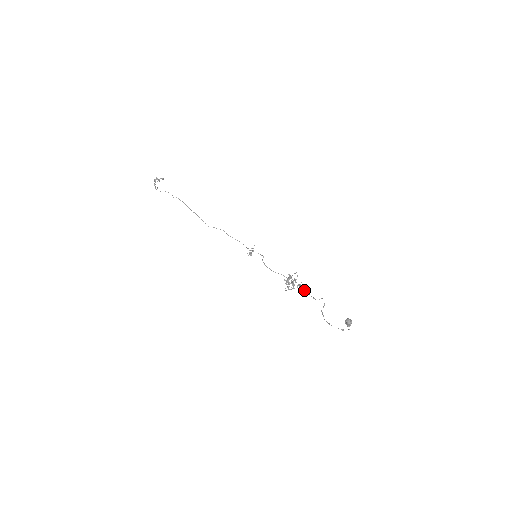
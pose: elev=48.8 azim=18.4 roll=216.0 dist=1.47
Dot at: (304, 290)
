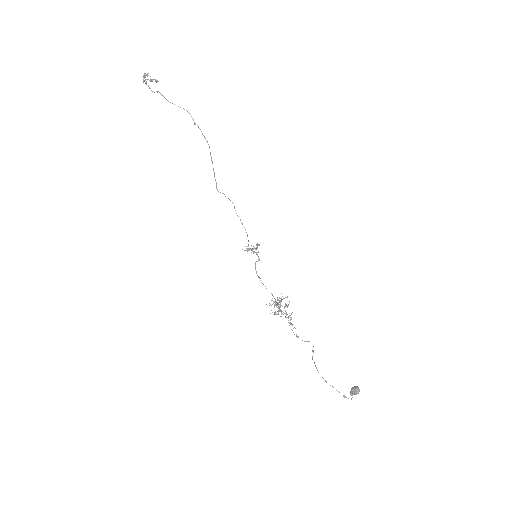
Dot at: (290, 322)
